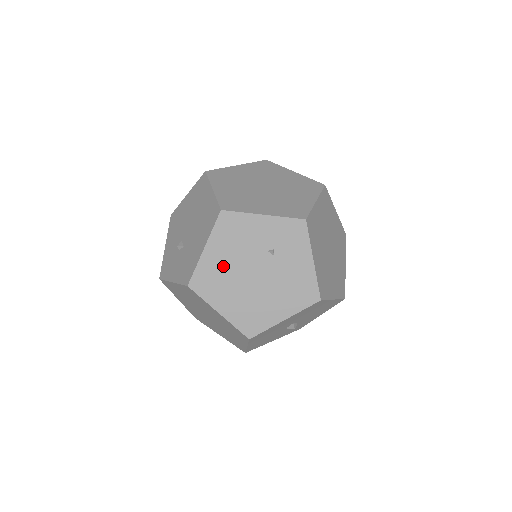
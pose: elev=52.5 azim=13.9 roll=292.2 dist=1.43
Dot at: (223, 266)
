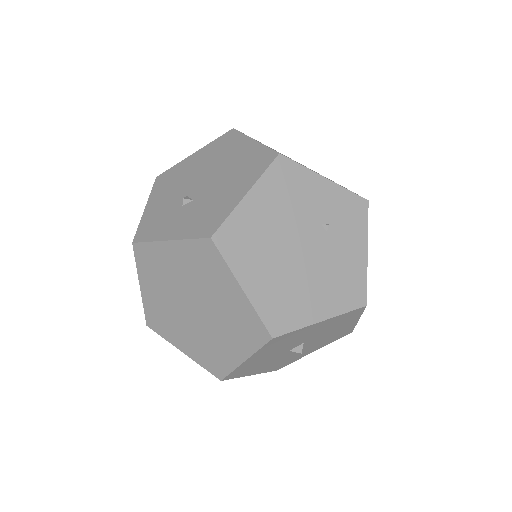
Dot at: (264, 225)
